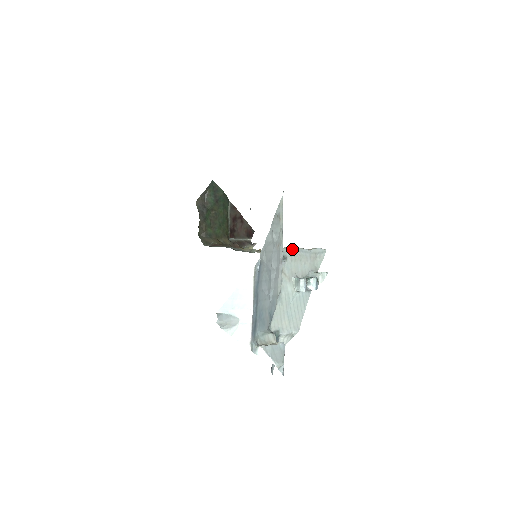
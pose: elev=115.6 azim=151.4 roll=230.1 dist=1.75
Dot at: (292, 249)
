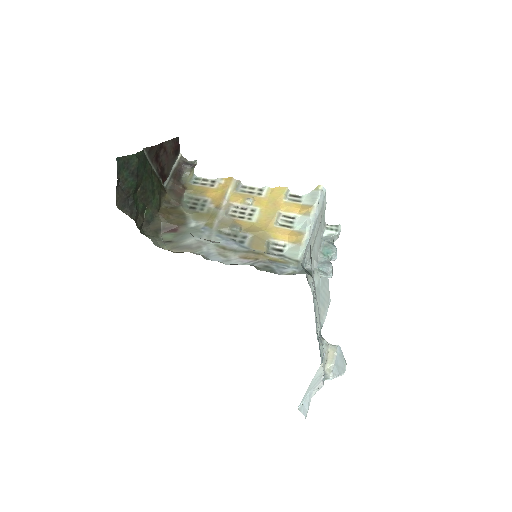
Dot at: (307, 244)
